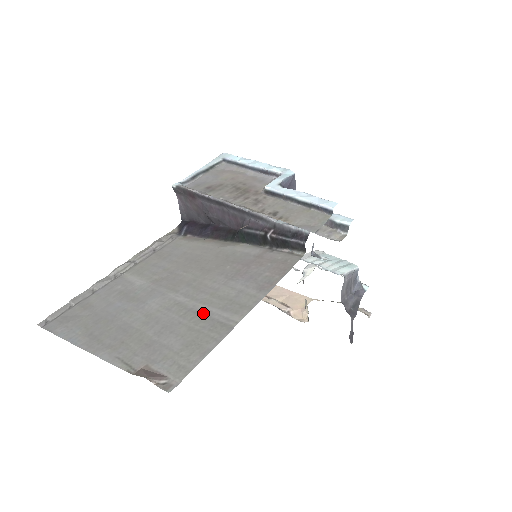
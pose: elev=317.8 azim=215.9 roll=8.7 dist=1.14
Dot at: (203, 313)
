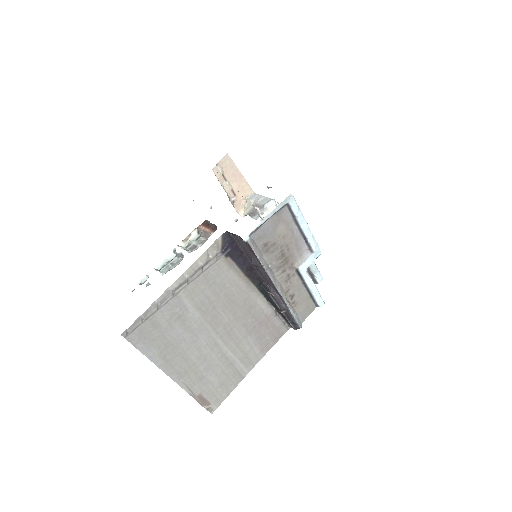
Dot at: (231, 361)
